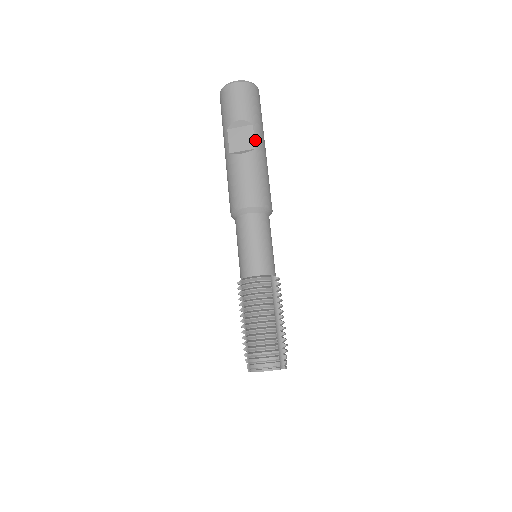
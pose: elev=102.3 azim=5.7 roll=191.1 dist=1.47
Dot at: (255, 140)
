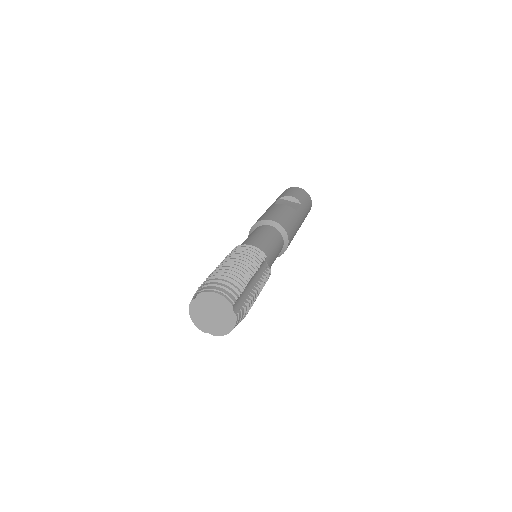
Dot at: (298, 209)
